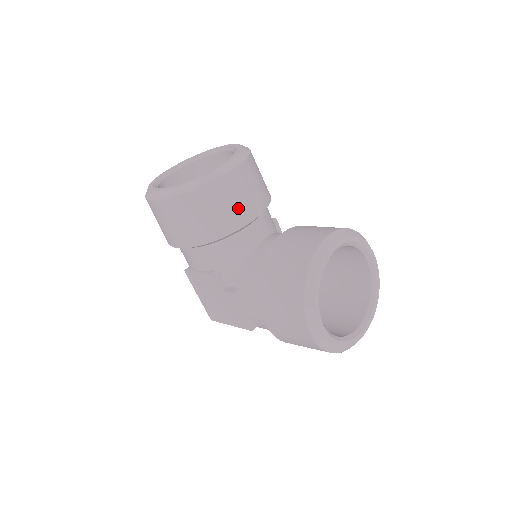
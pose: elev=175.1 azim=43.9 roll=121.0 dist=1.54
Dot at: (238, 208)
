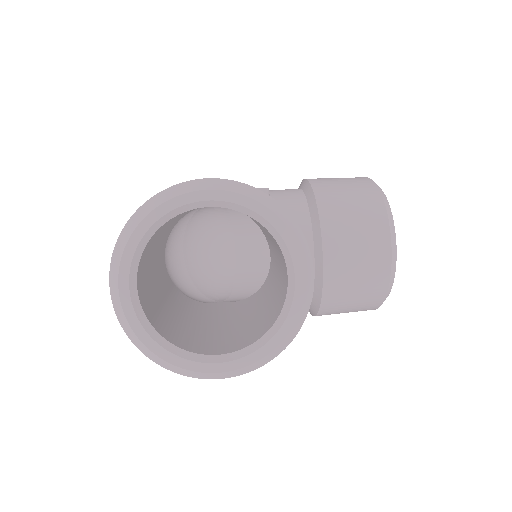
Dot at: occluded
